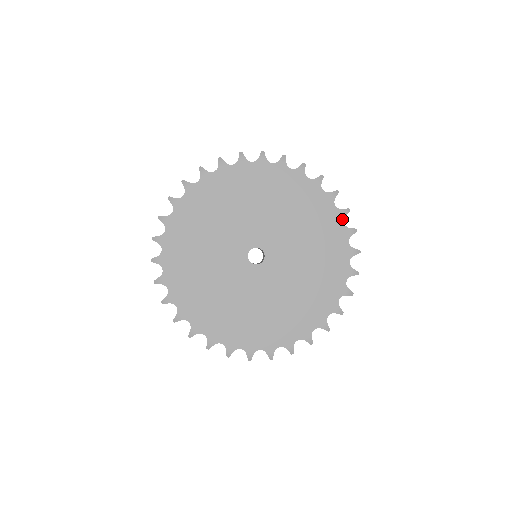
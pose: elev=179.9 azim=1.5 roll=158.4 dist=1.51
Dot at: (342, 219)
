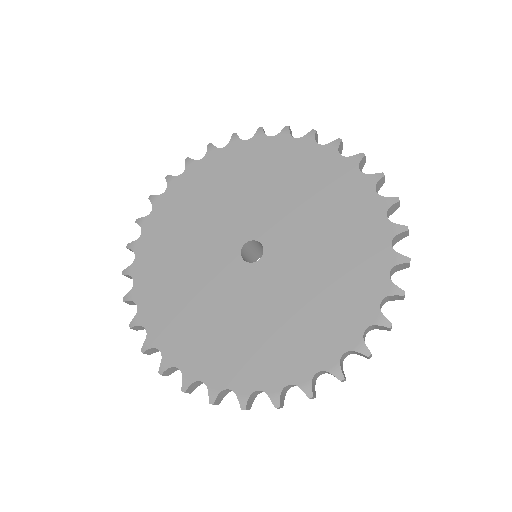
Dot at: (383, 295)
